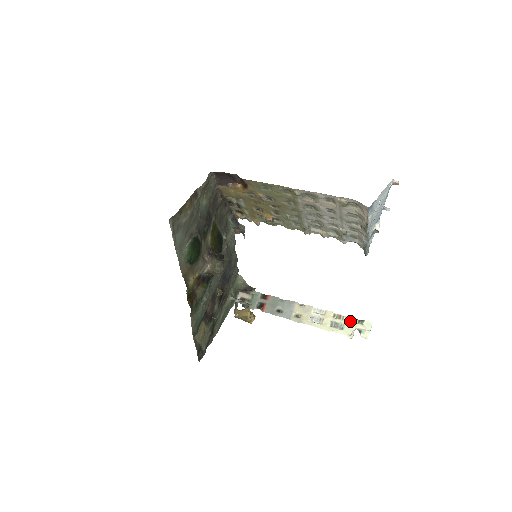
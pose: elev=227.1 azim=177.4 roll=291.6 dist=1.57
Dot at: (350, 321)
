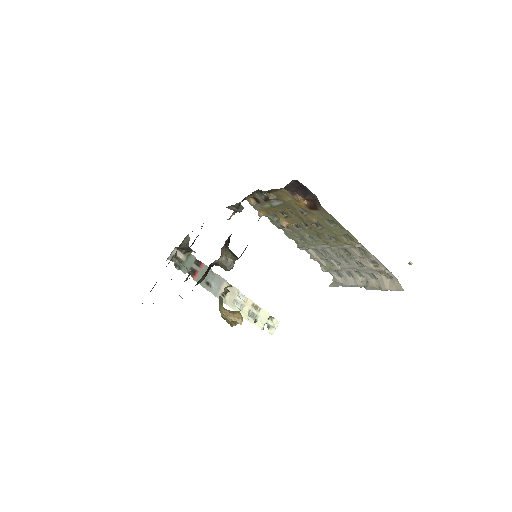
Dot at: (264, 315)
